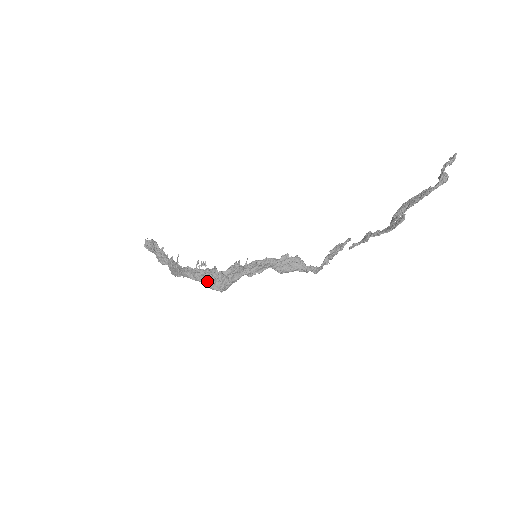
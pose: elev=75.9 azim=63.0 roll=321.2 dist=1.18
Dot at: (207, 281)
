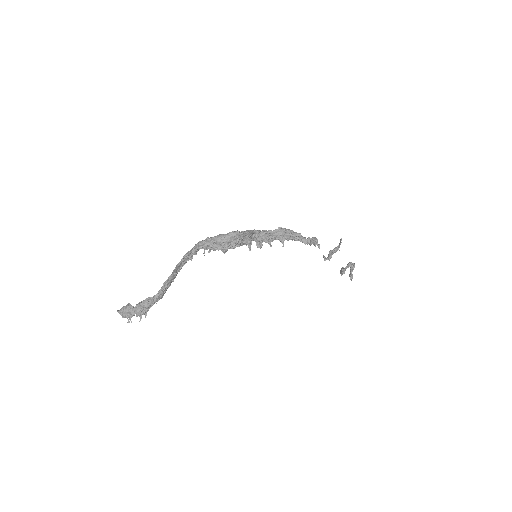
Dot at: (222, 235)
